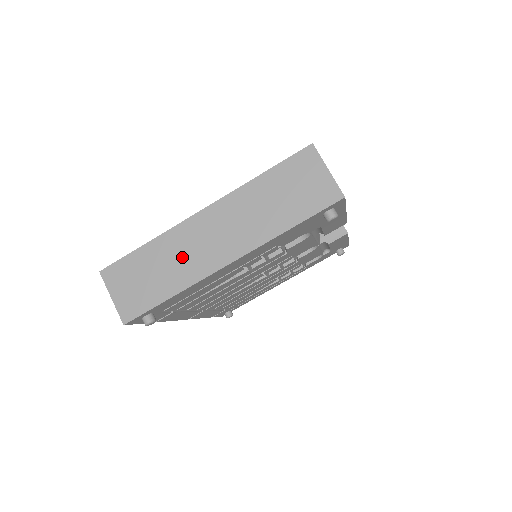
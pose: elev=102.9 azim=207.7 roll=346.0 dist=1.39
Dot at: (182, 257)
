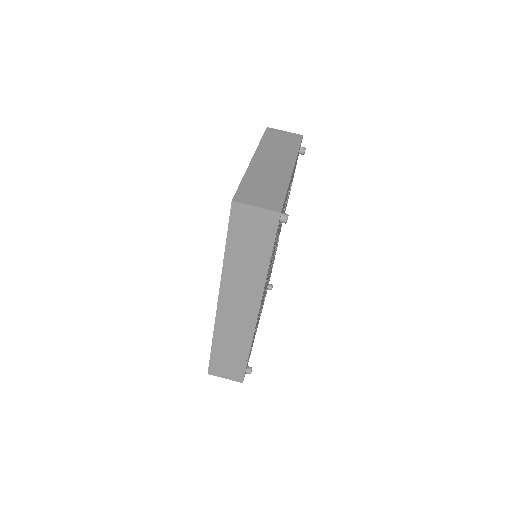
Dot at: (269, 175)
